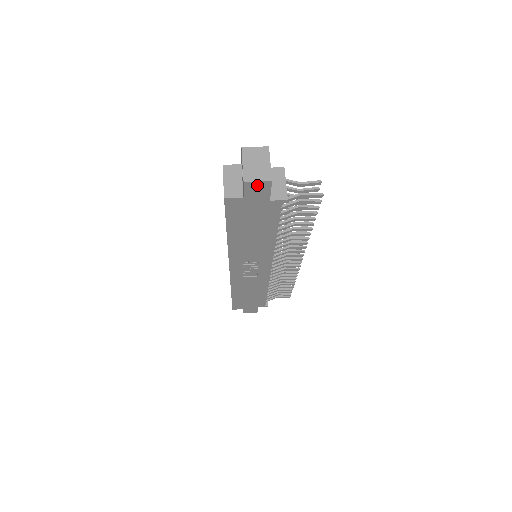
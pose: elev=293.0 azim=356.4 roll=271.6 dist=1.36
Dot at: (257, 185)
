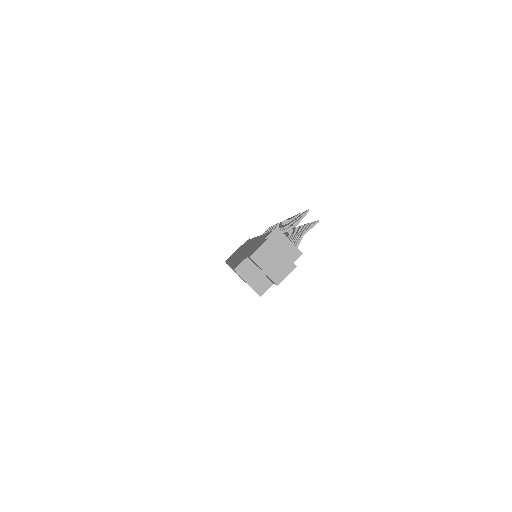
Dot at: (286, 276)
